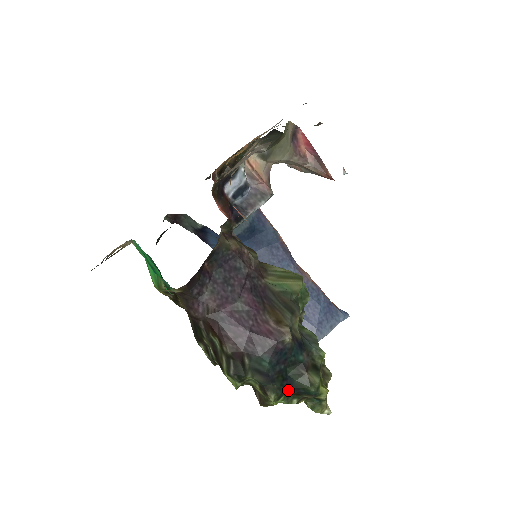
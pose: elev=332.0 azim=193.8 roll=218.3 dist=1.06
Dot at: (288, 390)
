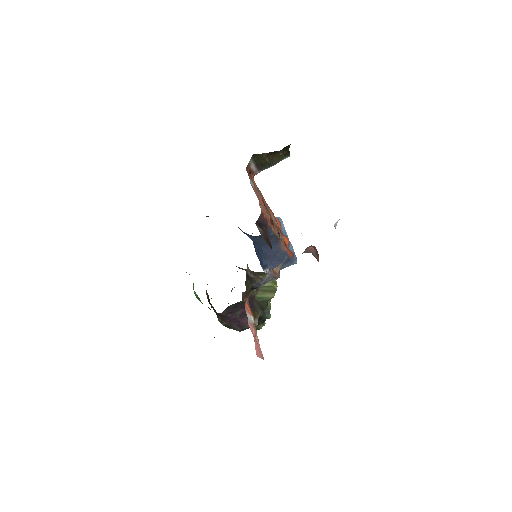
Dot at: occluded
